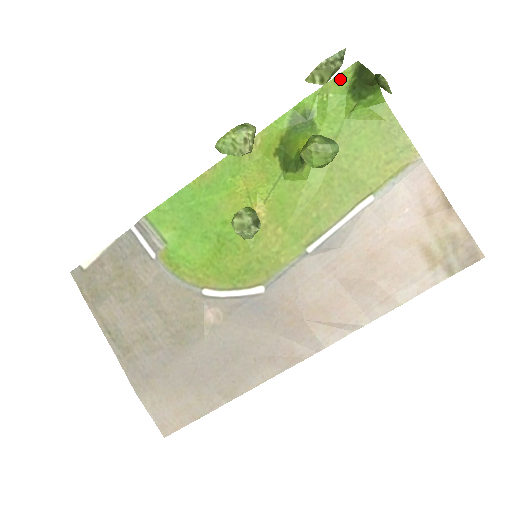
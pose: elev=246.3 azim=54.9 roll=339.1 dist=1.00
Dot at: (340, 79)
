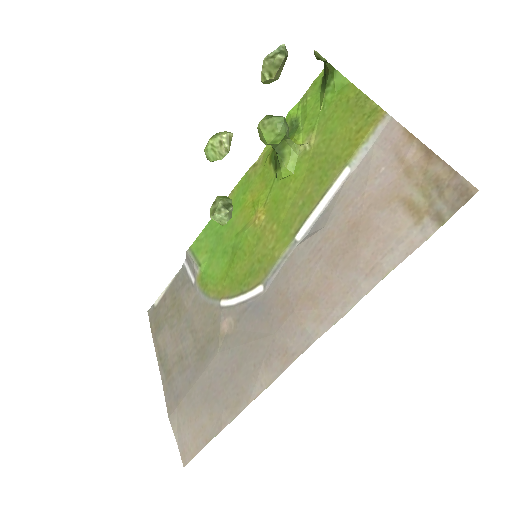
Dot at: (315, 83)
